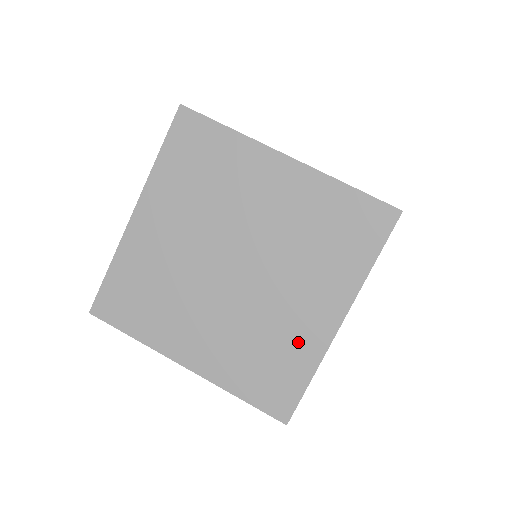
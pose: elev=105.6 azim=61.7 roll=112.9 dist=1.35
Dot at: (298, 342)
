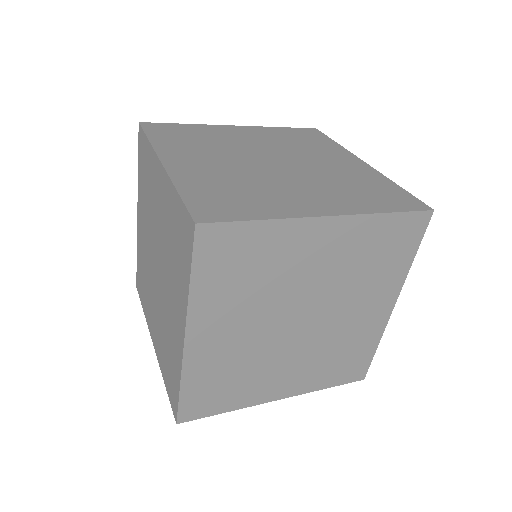
Dot at: (277, 202)
